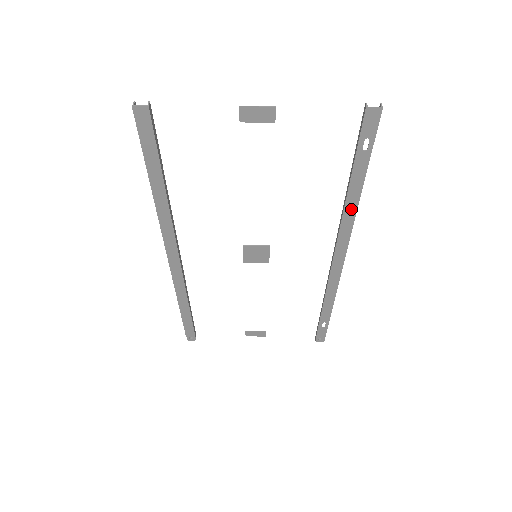
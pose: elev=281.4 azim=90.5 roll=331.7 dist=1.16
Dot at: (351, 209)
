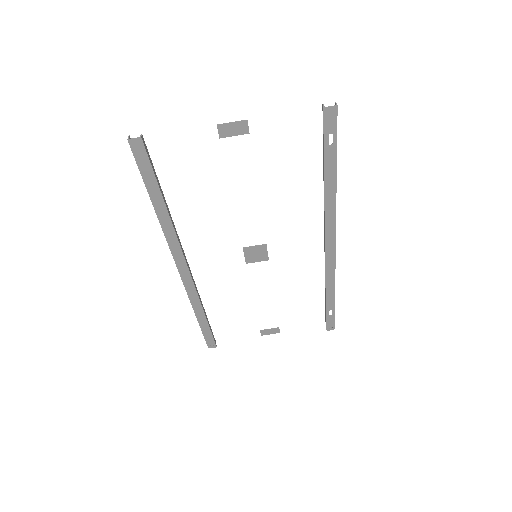
Dot at: (331, 199)
